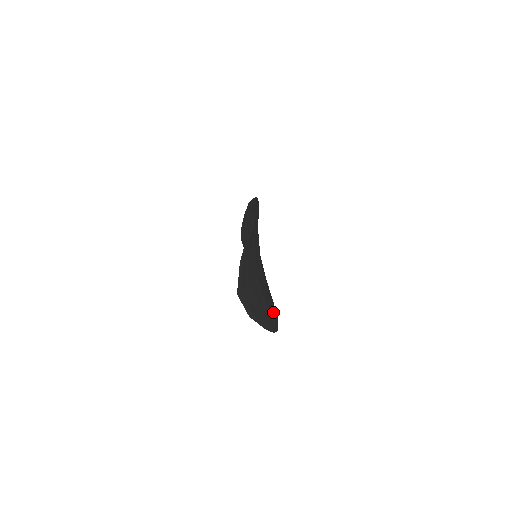
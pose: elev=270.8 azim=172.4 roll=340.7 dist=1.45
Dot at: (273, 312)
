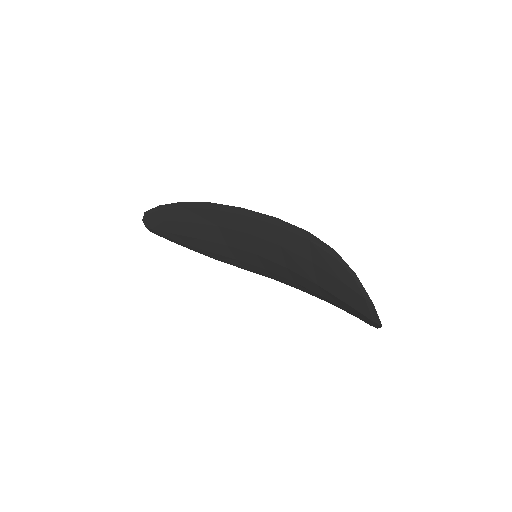
Dot at: occluded
